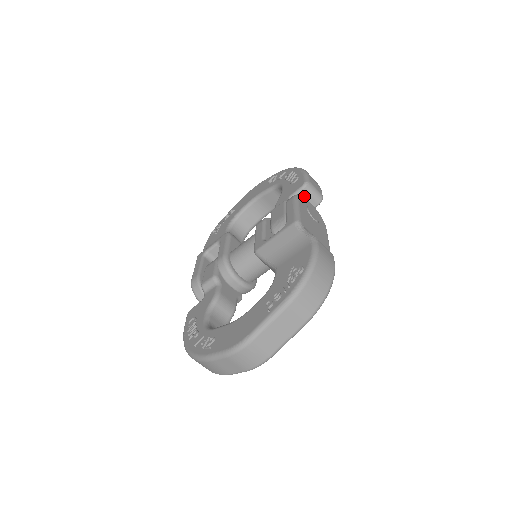
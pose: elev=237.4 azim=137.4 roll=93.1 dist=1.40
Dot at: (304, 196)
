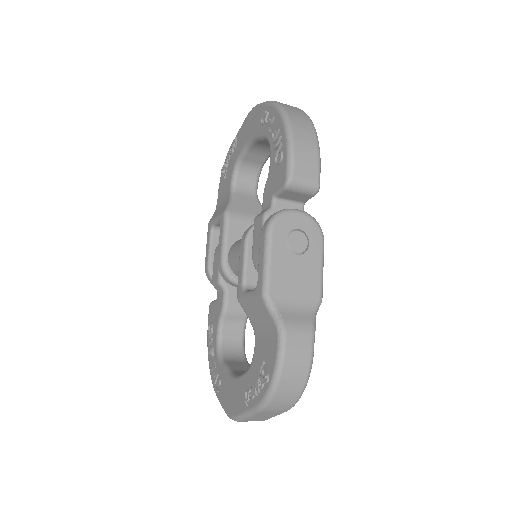
Dot at: (291, 194)
